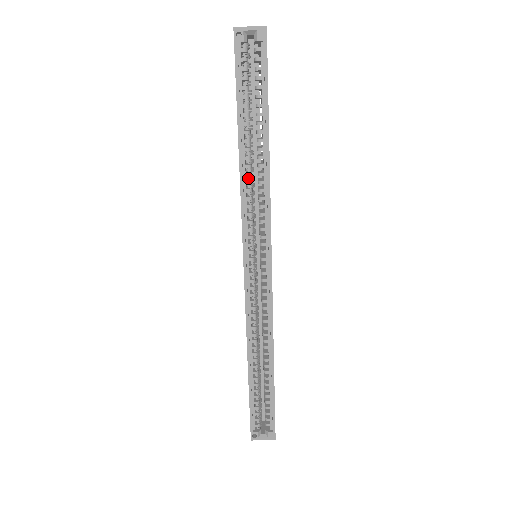
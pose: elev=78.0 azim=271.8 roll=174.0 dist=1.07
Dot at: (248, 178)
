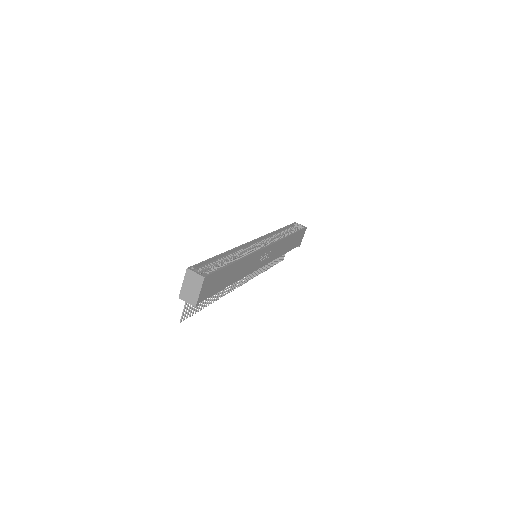
Dot at: (276, 236)
